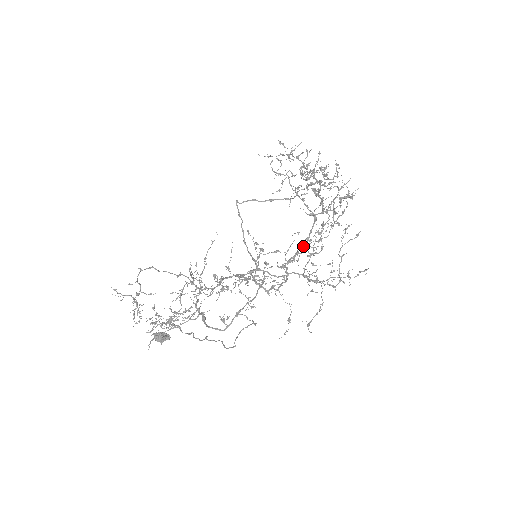
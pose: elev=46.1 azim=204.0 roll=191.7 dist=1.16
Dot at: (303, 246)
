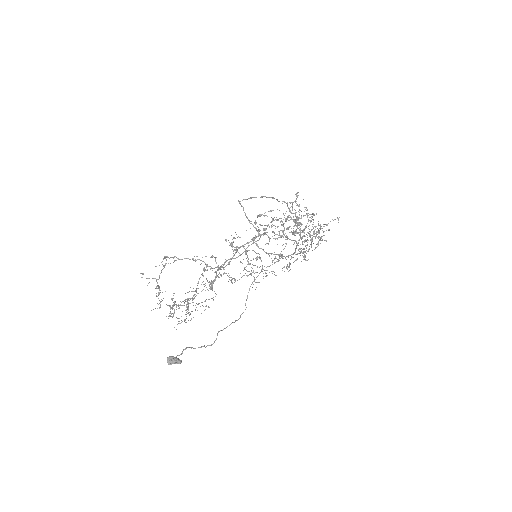
Dot at: (292, 254)
